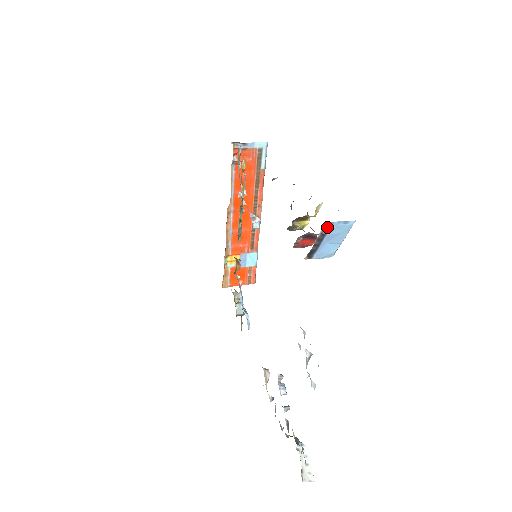
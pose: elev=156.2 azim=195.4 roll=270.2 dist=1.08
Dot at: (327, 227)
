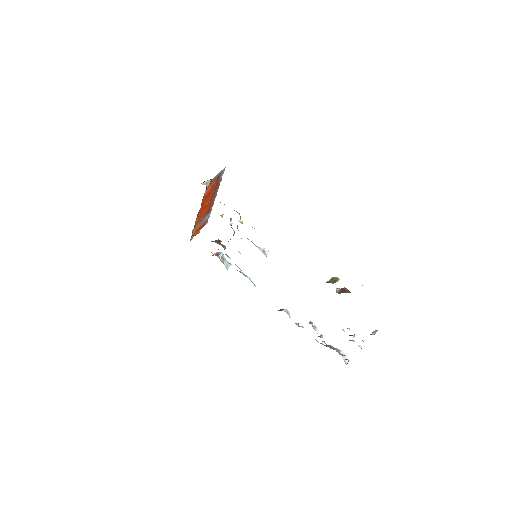
Dot at: occluded
